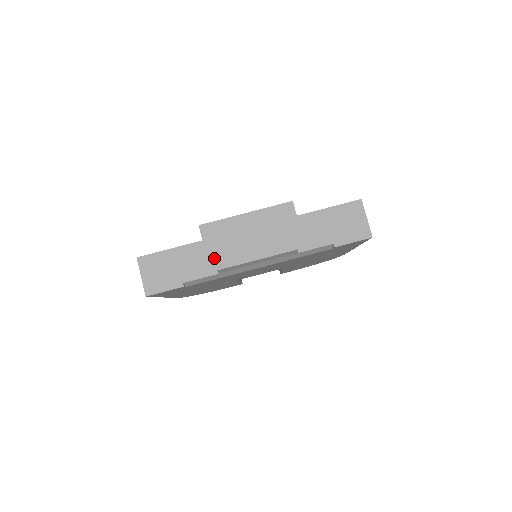
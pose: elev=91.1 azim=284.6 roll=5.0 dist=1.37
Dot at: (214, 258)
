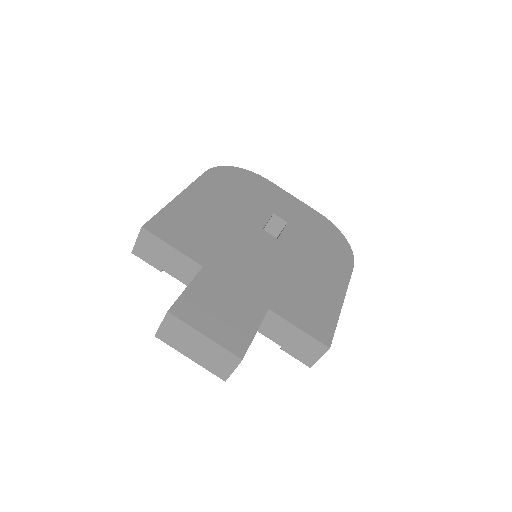
Dot at: (163, 333)
